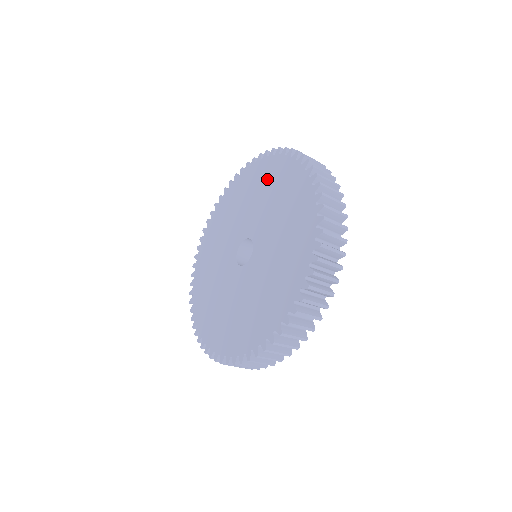
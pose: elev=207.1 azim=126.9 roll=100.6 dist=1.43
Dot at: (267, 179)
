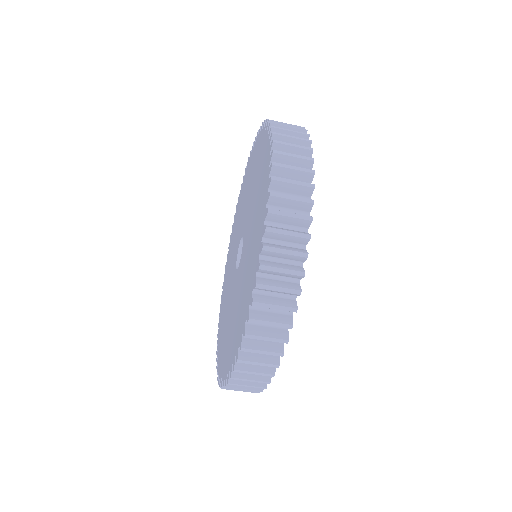
Dot at: (241, 198)
